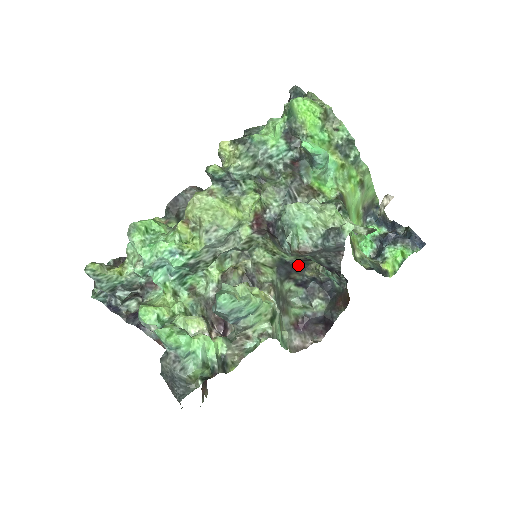
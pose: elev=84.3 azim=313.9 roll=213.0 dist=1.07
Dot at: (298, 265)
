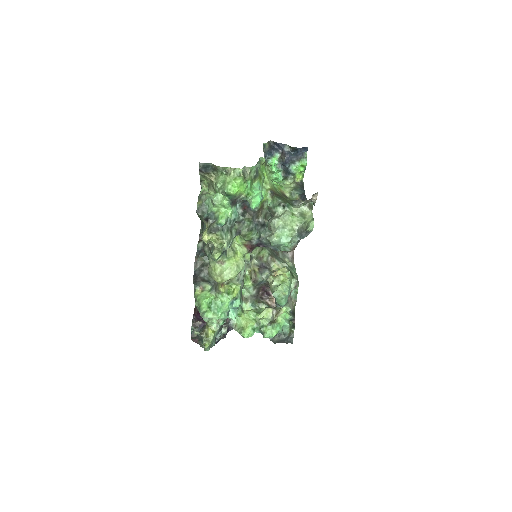
Dot at: occluded
